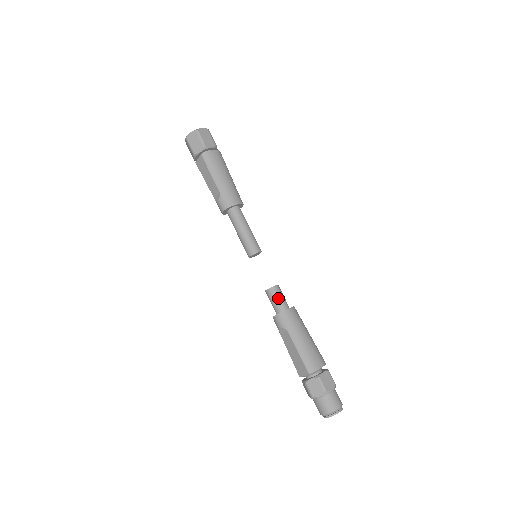
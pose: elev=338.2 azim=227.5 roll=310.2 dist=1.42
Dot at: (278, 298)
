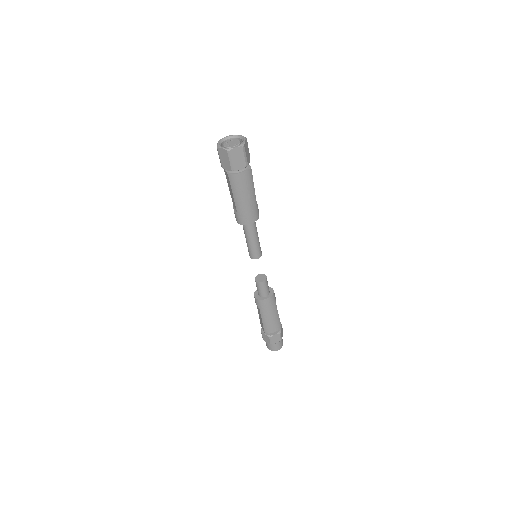
Dot at: (261, 290)
